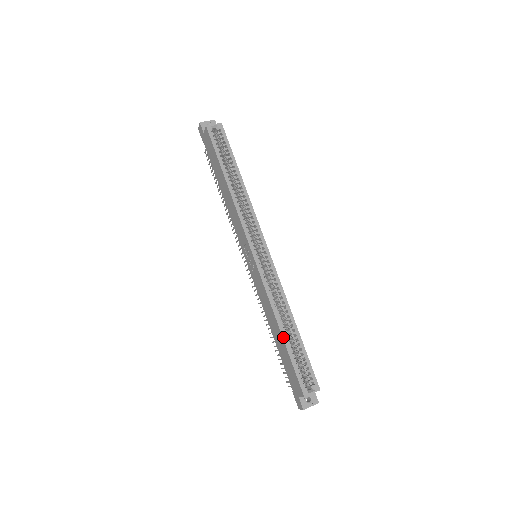
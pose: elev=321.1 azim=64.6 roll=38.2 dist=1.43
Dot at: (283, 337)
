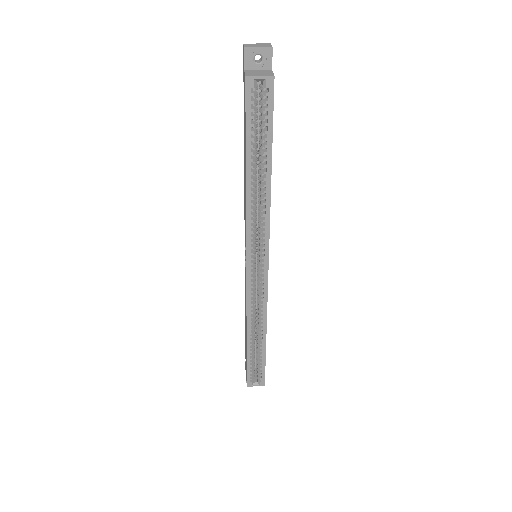
Dot at: (247, 345)
